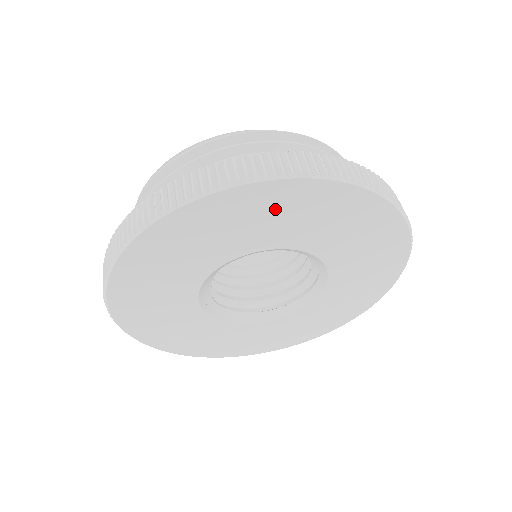
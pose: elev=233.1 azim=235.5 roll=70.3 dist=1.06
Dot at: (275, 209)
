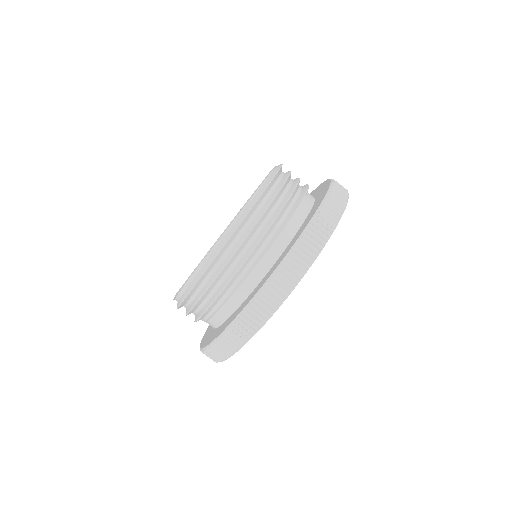
Dot at: occluded
